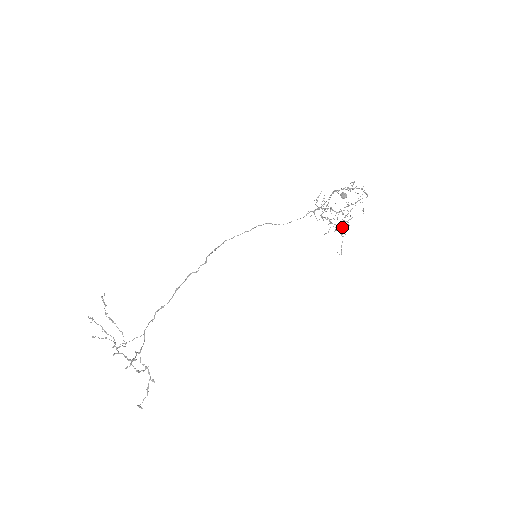
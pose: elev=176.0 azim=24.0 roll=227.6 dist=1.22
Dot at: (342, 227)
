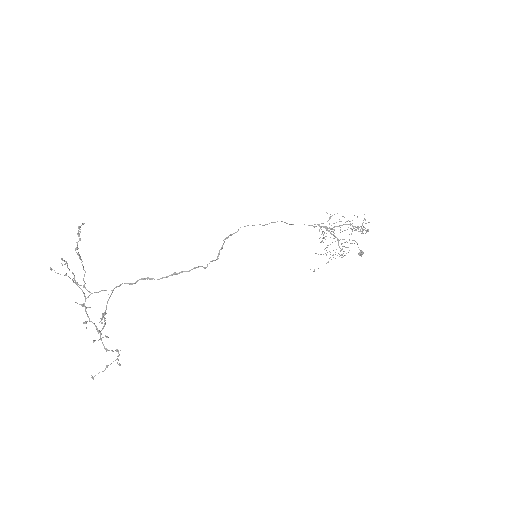
Dot at: occluded
